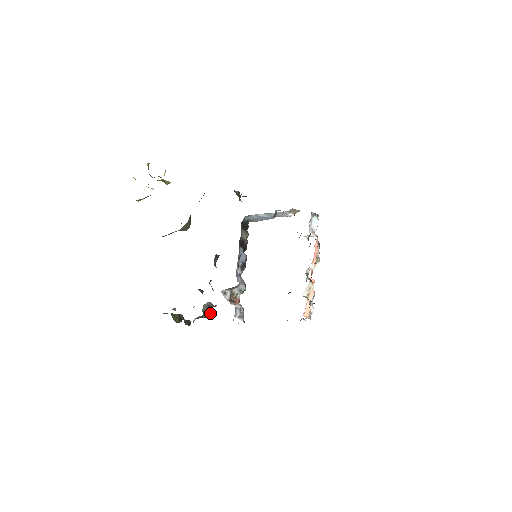
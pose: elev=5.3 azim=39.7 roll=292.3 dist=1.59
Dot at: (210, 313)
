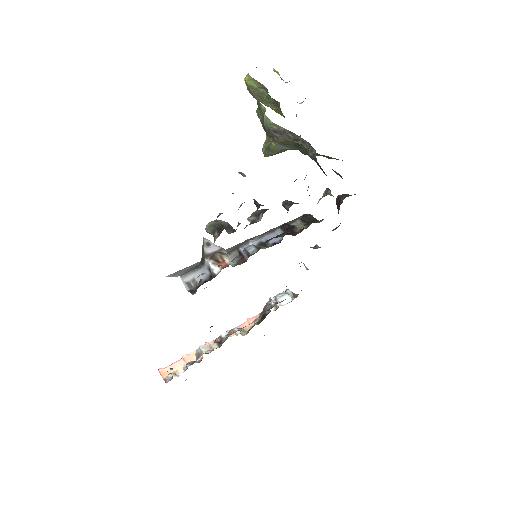
Dot at: (229, 232)
